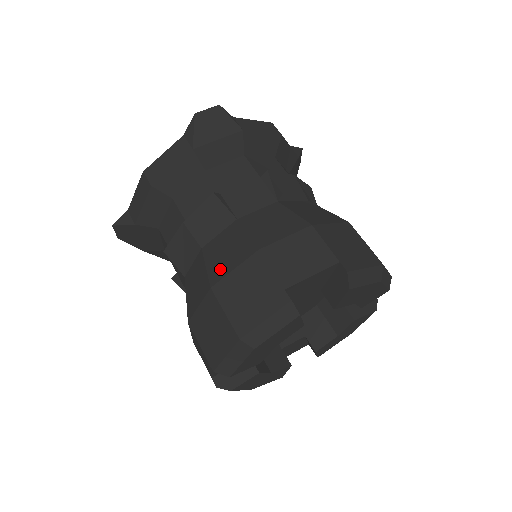
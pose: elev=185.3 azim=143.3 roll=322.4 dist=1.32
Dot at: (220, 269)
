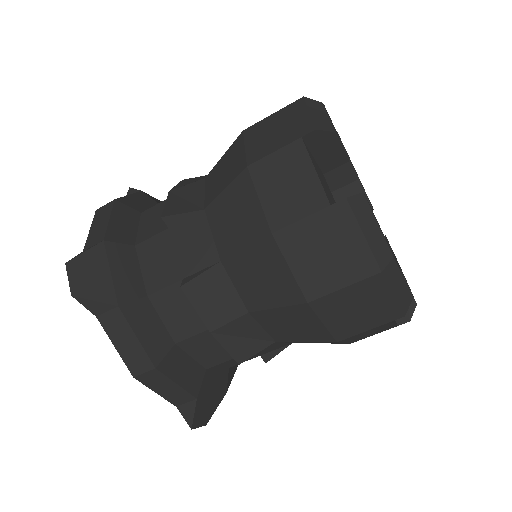
Dot at: occluded
